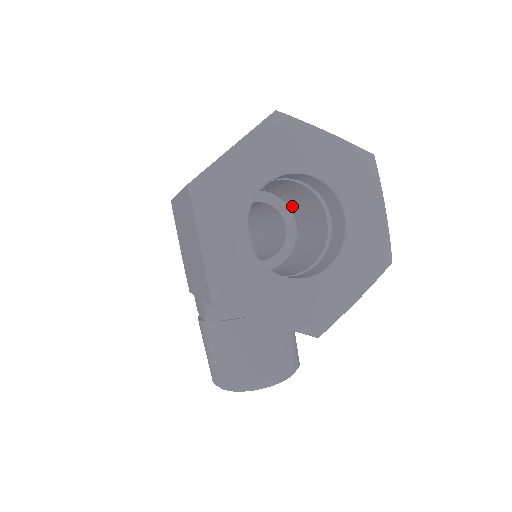
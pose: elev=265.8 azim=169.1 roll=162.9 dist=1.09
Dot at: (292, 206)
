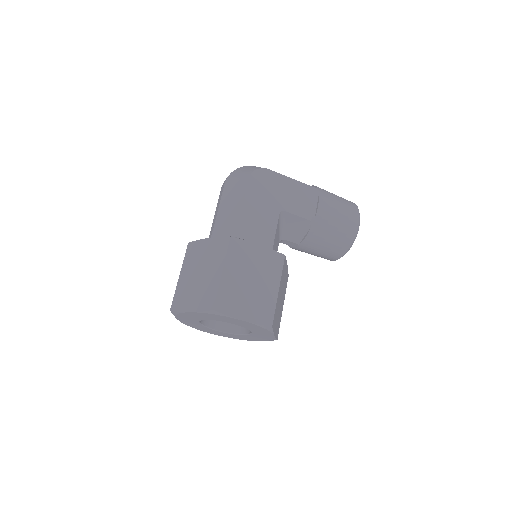
Dot at: occluded
